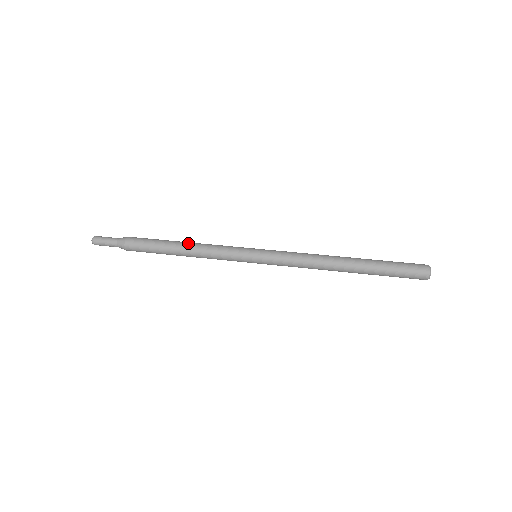
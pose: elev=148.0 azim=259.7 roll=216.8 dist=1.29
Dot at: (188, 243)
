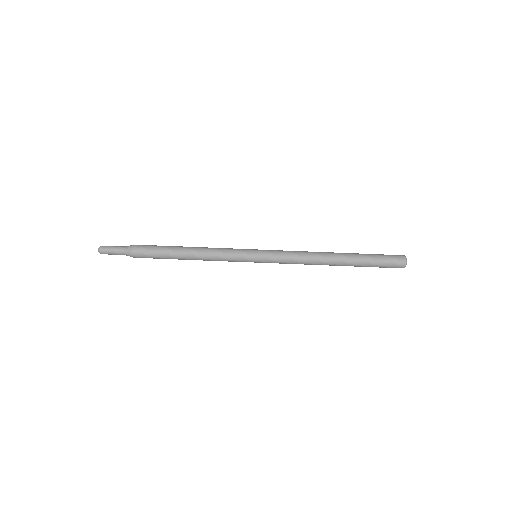
Dot at: (193, 248)
